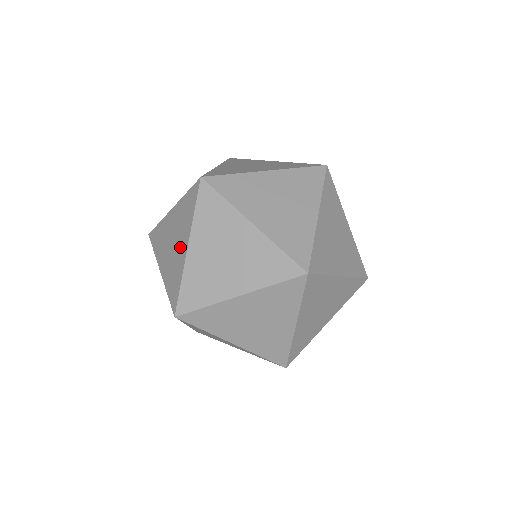
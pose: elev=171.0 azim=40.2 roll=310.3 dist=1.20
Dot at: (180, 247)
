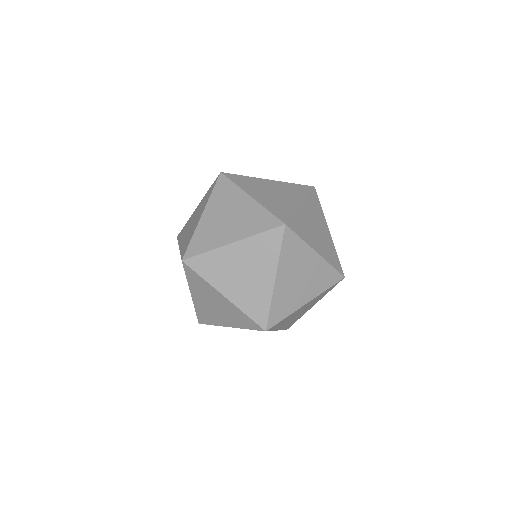
Dot at: (197, 219)
